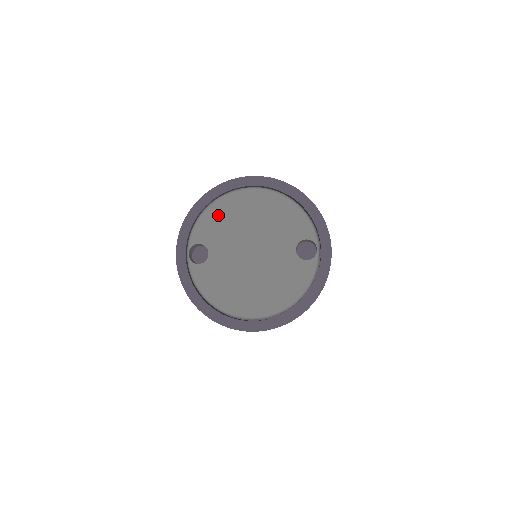
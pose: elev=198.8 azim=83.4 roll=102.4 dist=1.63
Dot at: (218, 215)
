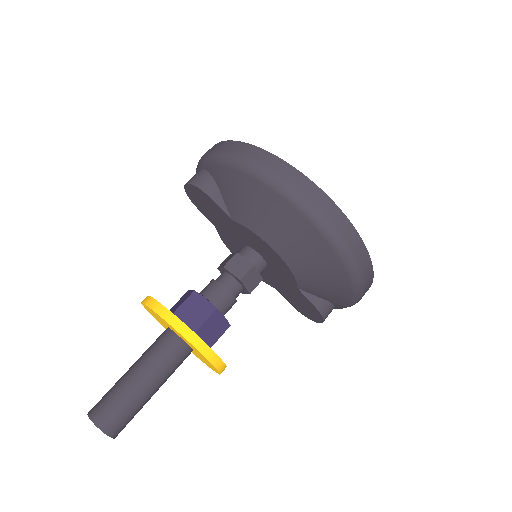
Dot at: occluded
